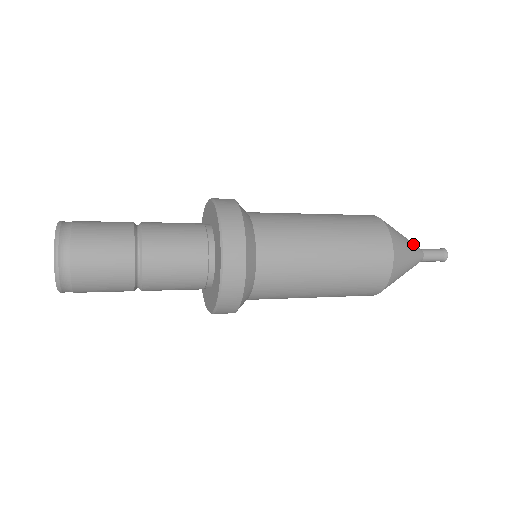
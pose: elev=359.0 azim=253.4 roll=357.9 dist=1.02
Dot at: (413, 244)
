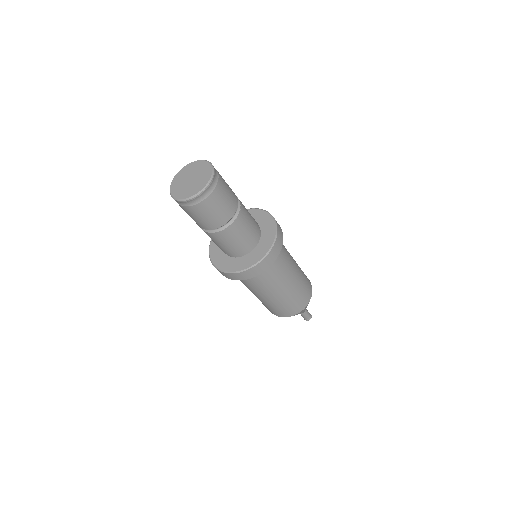
Dot at: occluded
